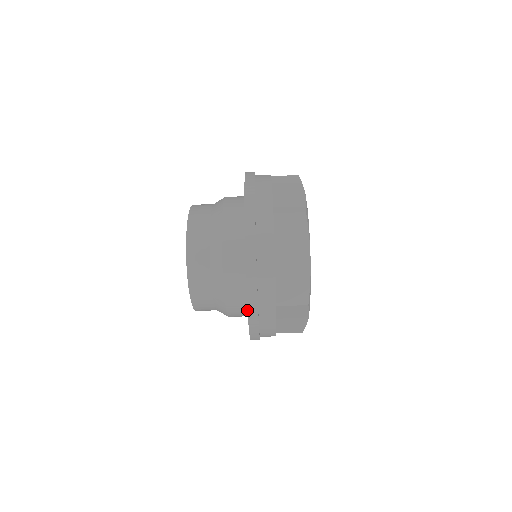
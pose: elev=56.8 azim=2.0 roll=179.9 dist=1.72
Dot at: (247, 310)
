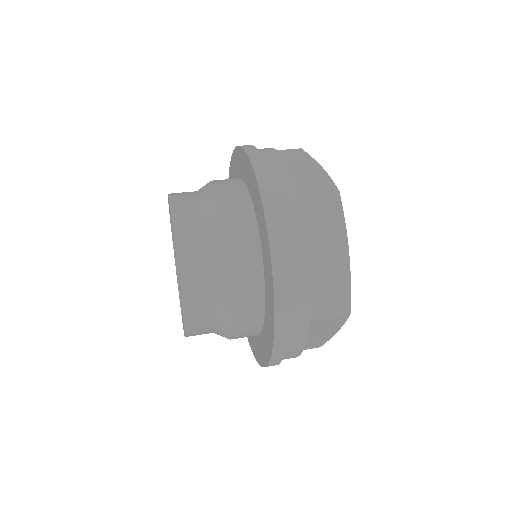
Dot at: (273, 331)
